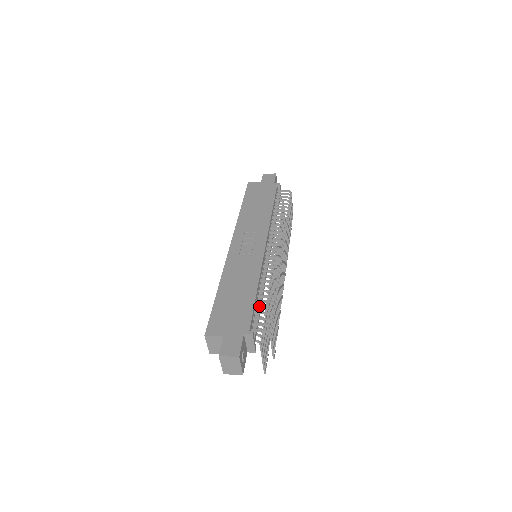
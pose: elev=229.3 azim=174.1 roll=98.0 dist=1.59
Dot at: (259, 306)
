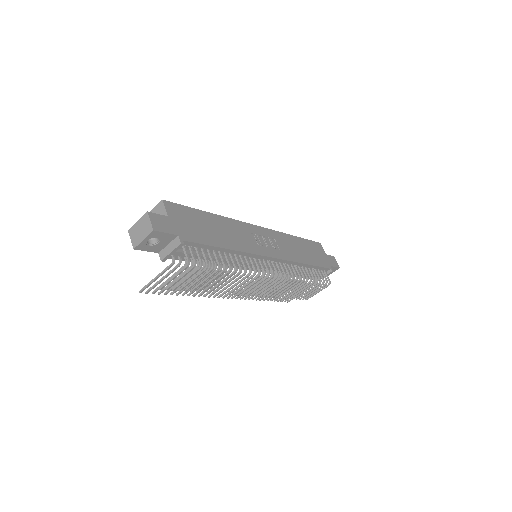
Dot at: occluded
